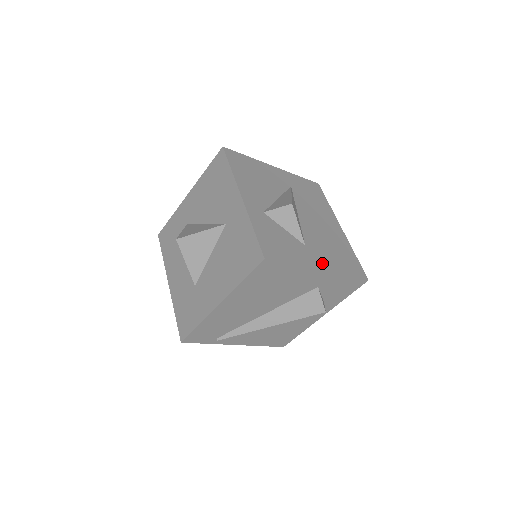
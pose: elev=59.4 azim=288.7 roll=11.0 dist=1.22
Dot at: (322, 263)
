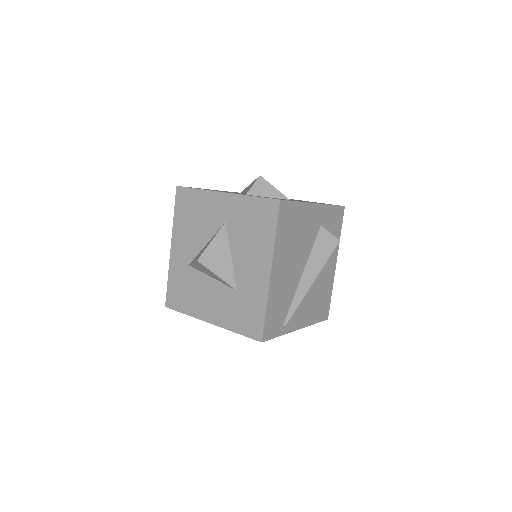
Dot at: (311, 202)
